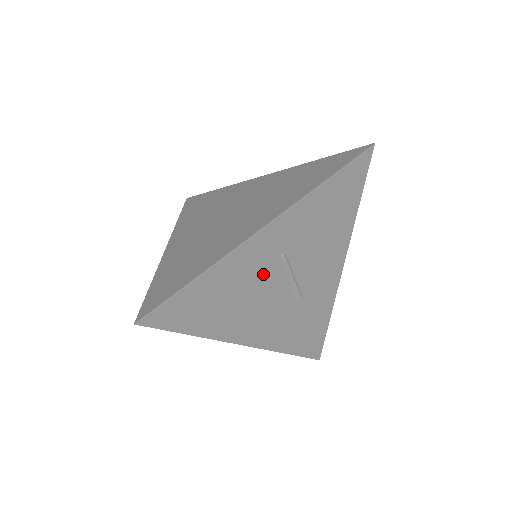
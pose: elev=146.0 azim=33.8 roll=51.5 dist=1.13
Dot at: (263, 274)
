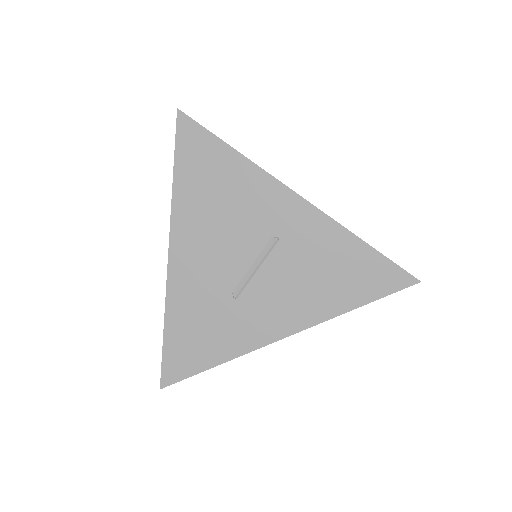
Dot at: (251, 225)
